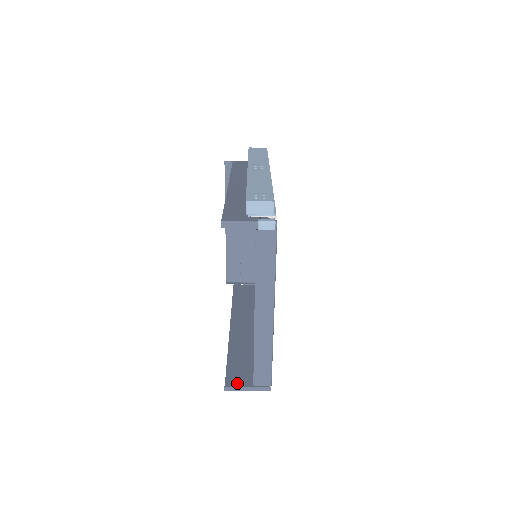
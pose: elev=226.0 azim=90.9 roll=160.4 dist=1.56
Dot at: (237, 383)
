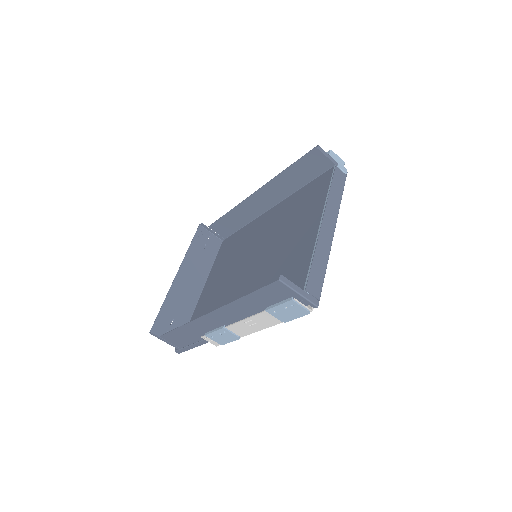
Dot at: (281, 290)
